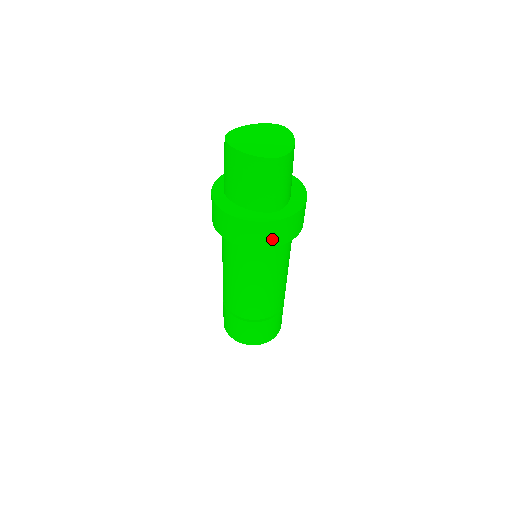
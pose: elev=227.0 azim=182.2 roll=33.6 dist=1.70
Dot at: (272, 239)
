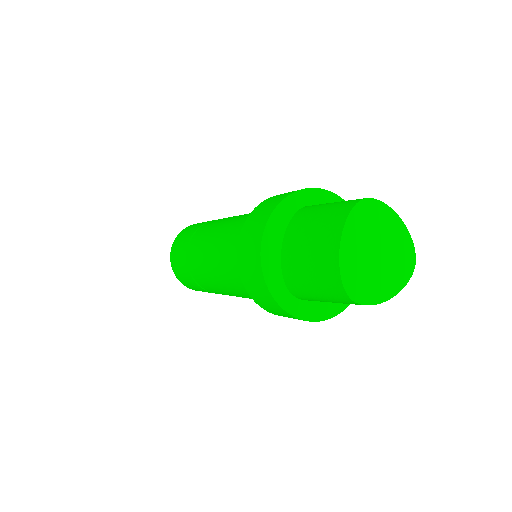
Dot at: occluded
